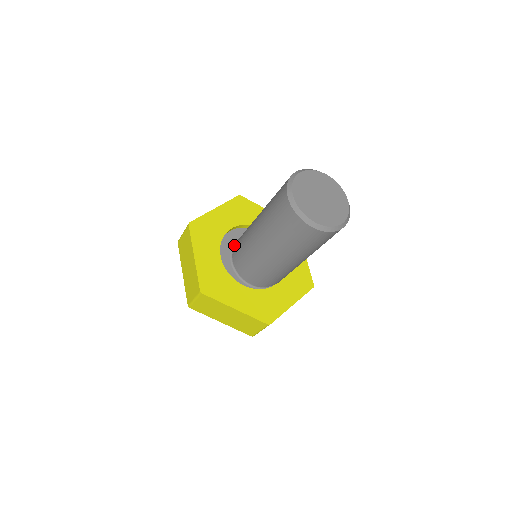
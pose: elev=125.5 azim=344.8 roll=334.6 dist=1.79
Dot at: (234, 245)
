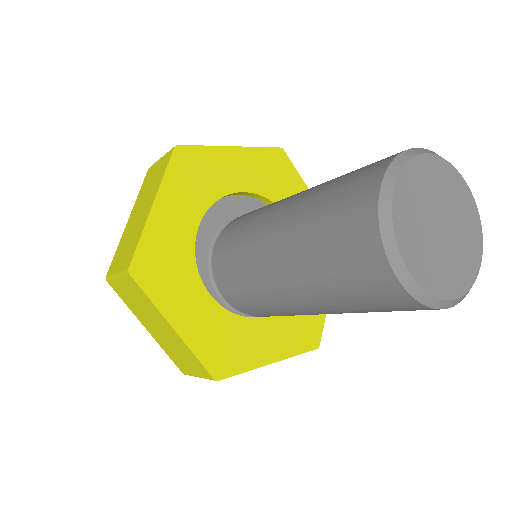
Dot at: (231, 220)
